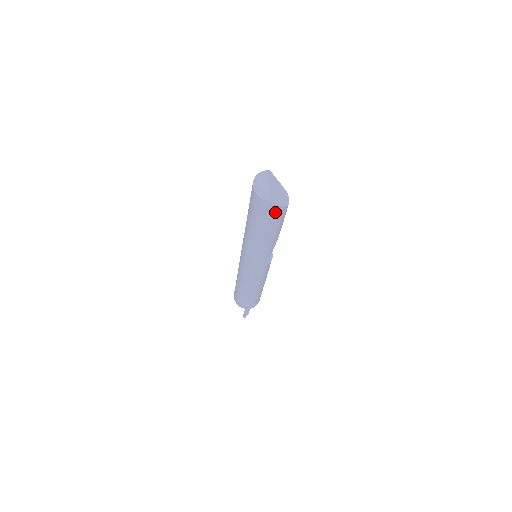
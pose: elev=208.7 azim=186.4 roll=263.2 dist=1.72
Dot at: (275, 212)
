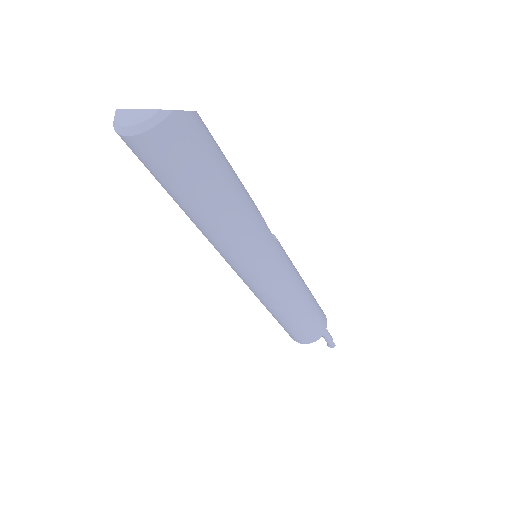
Dot at: (194, 131)
